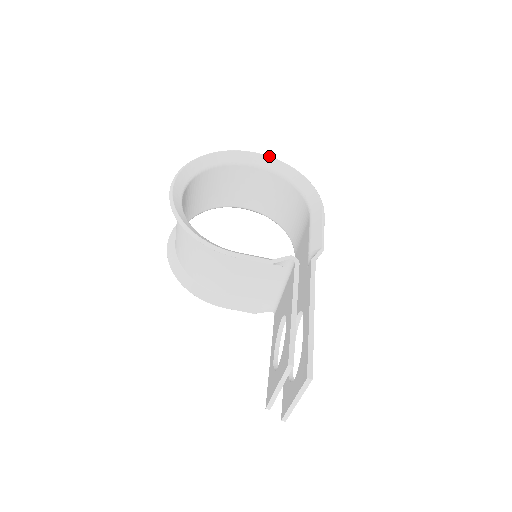
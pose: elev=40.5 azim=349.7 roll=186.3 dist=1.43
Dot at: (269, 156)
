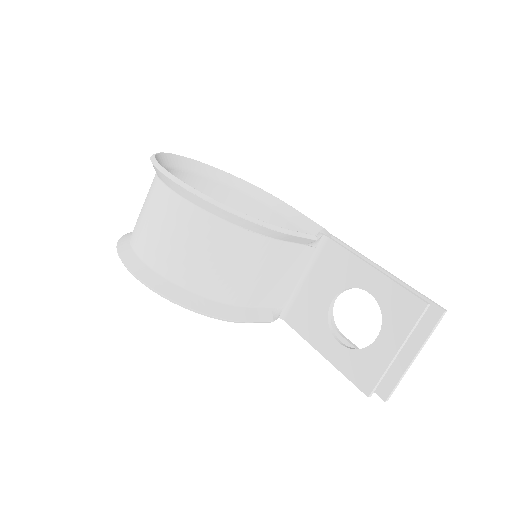
Dot at: (204, 163)
